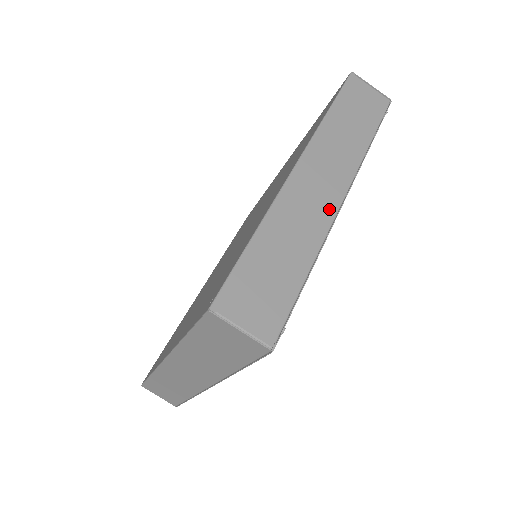
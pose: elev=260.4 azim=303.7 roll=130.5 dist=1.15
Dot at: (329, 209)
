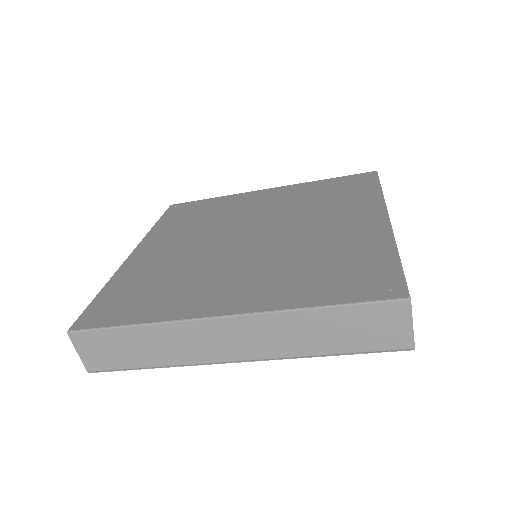
Dot at: occluded
